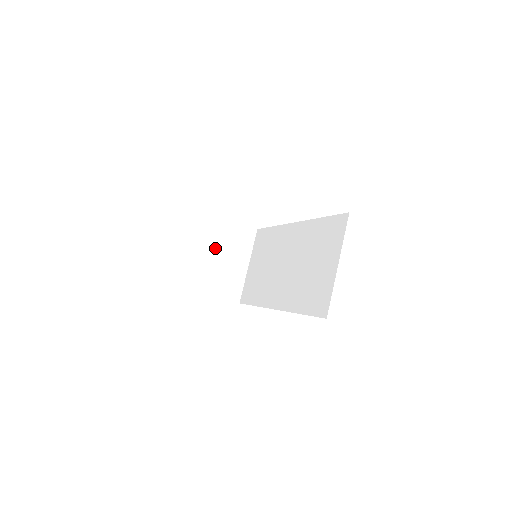
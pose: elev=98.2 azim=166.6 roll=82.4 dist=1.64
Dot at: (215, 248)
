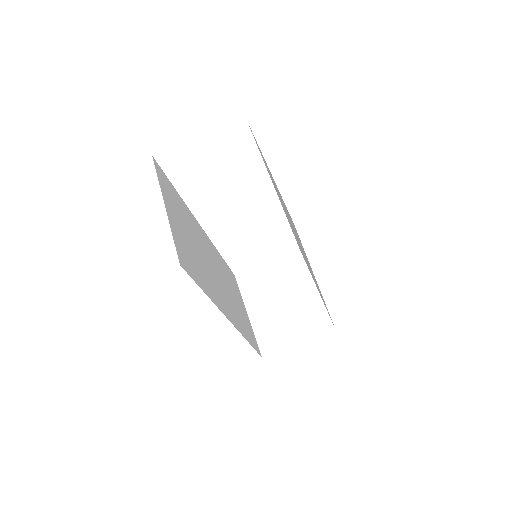
Dot at: (268, 297)
